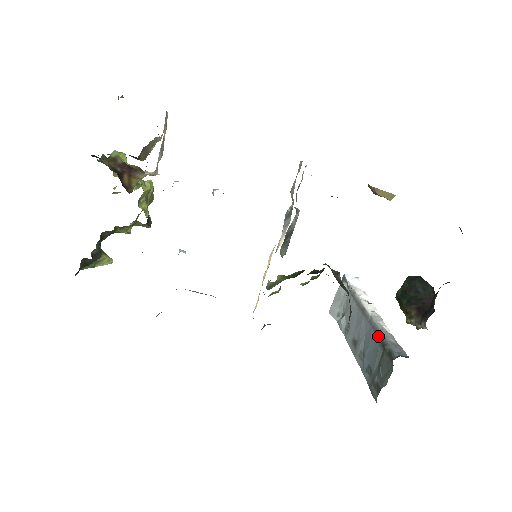
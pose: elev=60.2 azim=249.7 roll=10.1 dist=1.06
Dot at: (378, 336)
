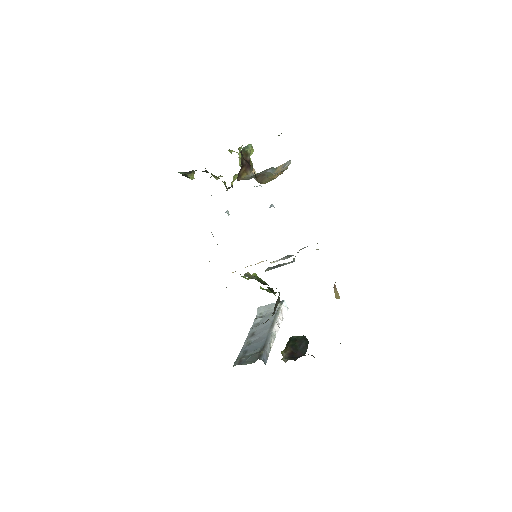
Dot at: (265, 344)
